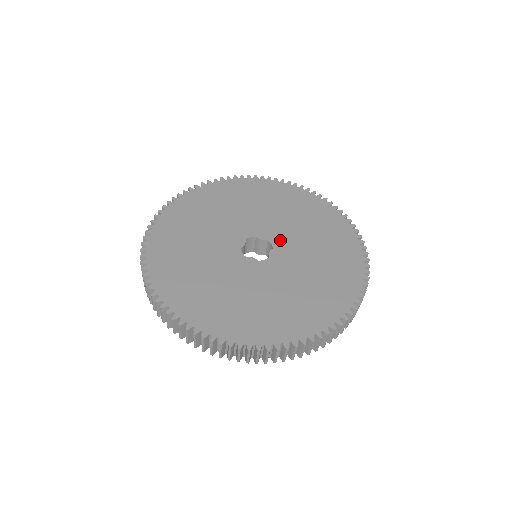
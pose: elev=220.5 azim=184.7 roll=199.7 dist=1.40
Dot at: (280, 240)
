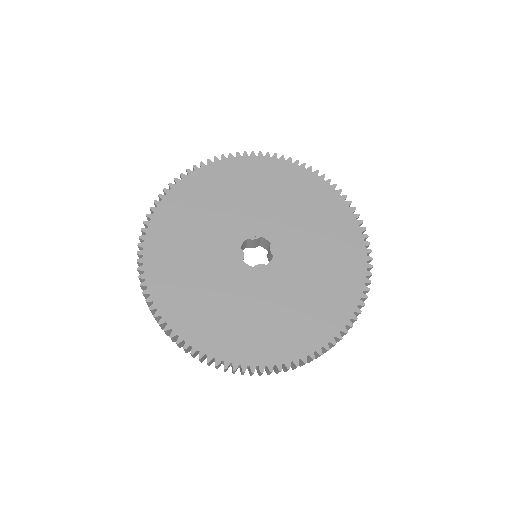
Dot at: (271, 230)
